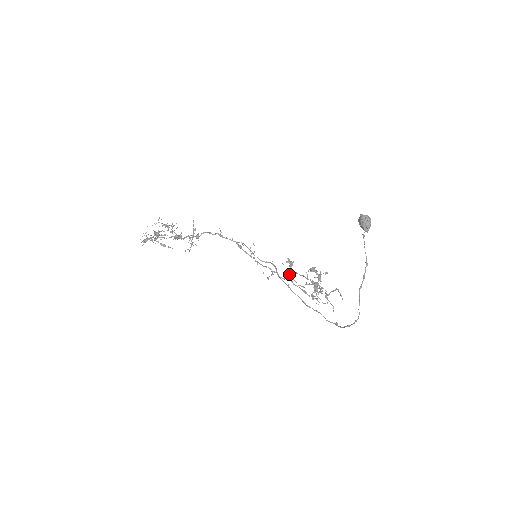
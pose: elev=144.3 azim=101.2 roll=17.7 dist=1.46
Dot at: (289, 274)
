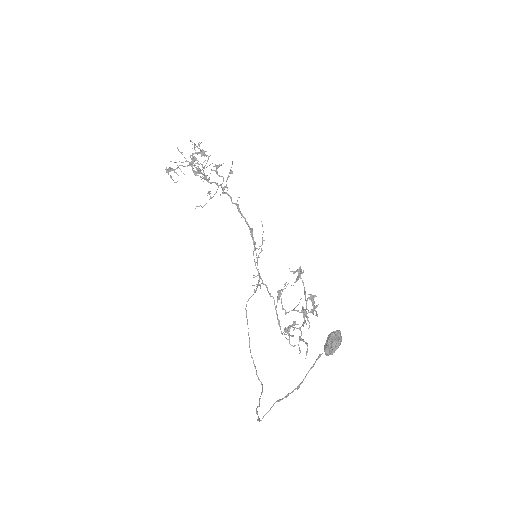
Dot at: (279, 293)
